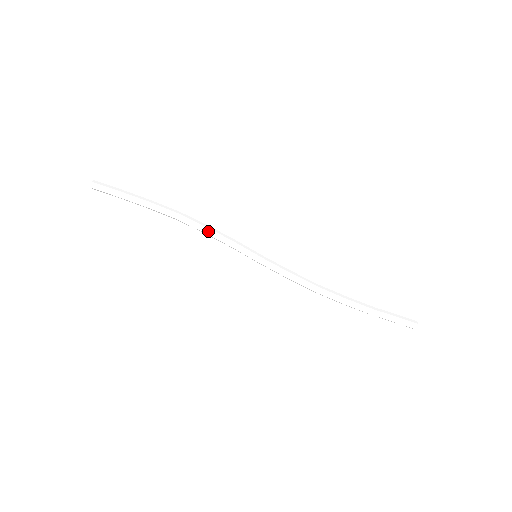
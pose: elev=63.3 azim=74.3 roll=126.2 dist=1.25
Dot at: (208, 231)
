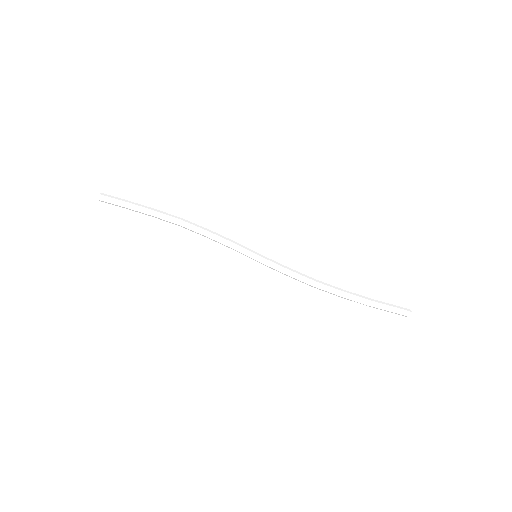
Dot at: (210, 235)
